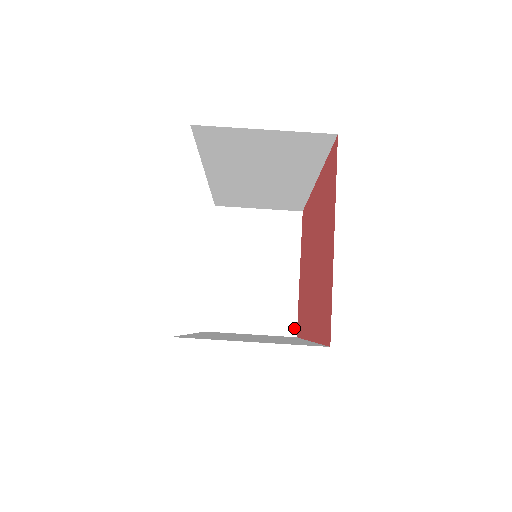
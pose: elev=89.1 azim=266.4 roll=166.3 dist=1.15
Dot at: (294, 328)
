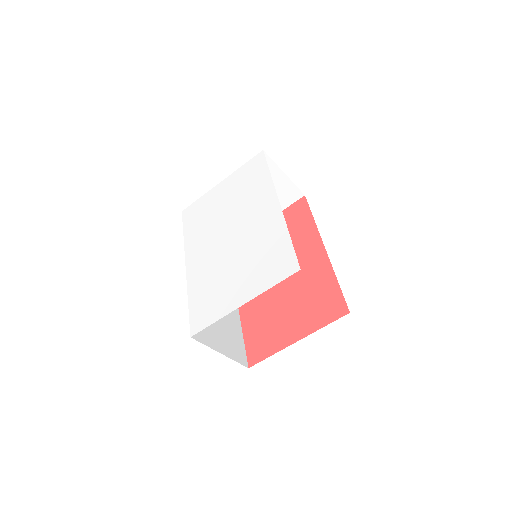
Dot at: occluded
